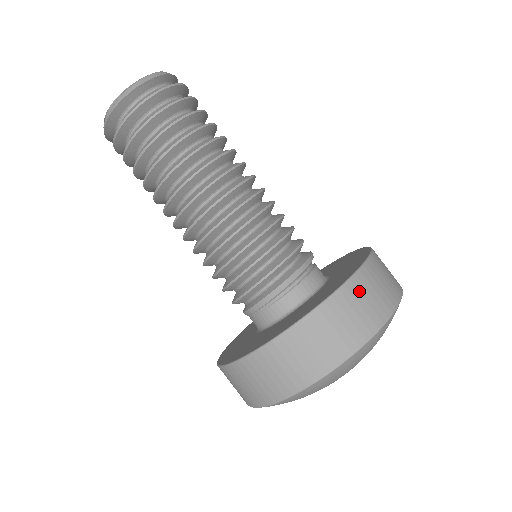
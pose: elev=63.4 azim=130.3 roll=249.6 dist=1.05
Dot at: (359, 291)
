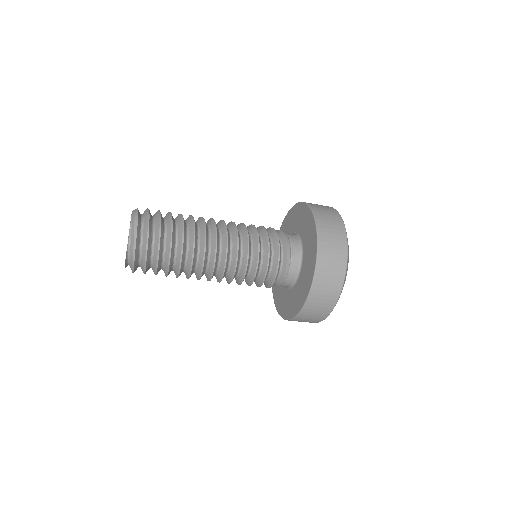
Dot at: (311, 203)
